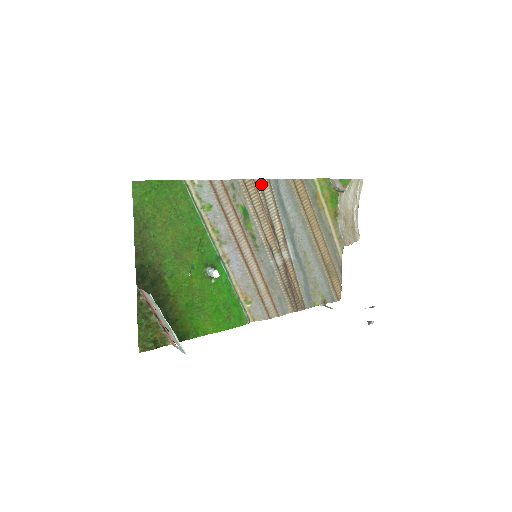
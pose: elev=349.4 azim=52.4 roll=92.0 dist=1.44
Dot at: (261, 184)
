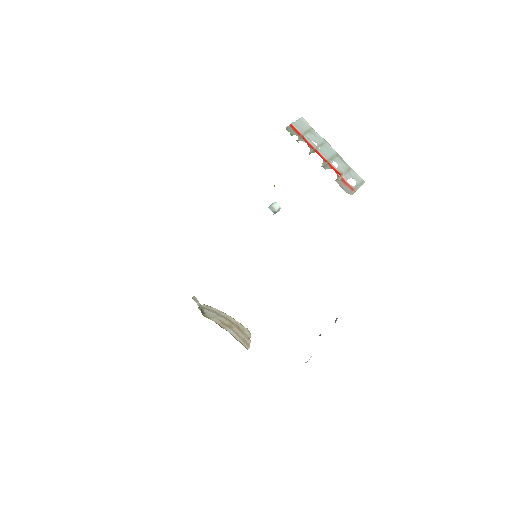
Dot at: occluded
